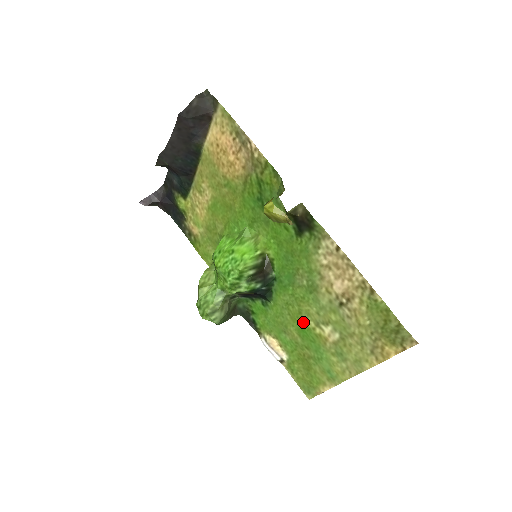
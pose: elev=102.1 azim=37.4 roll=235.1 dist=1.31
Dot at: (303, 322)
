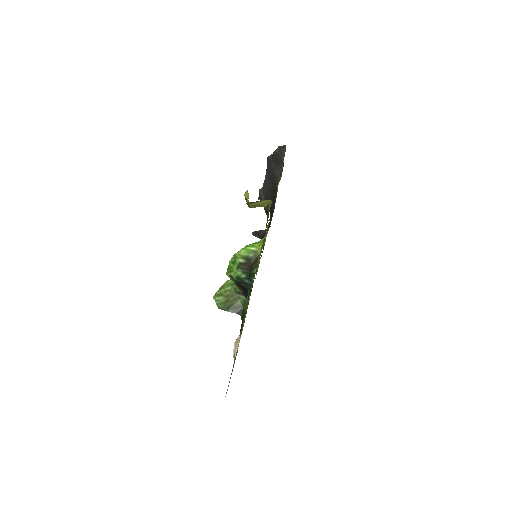
Dot at: occluded
